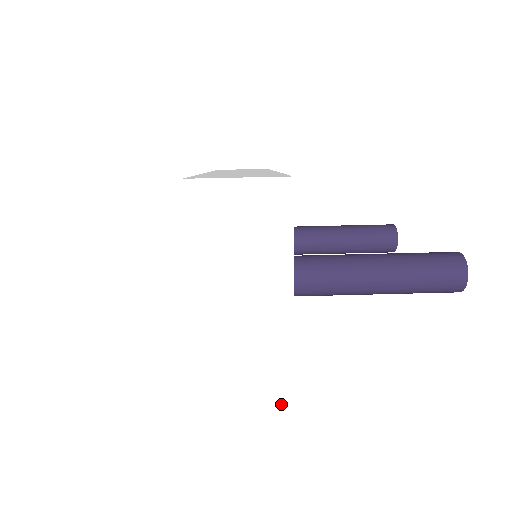
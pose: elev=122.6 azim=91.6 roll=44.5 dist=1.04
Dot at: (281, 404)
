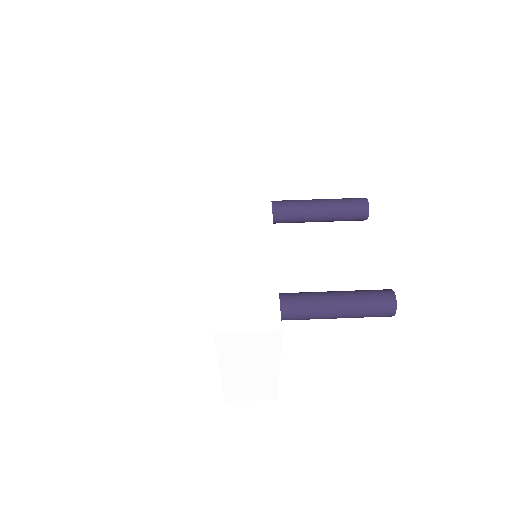
Dot at: (271, 394)
